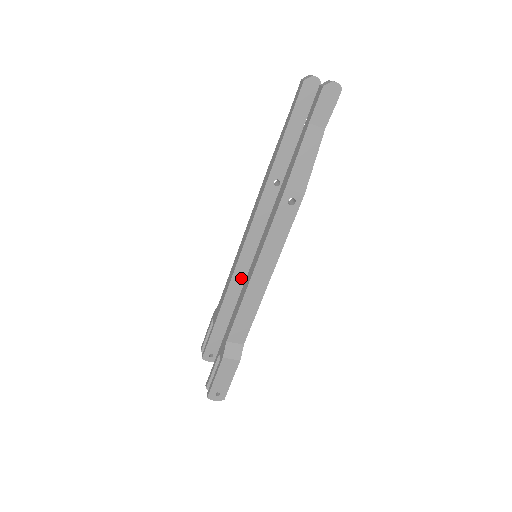
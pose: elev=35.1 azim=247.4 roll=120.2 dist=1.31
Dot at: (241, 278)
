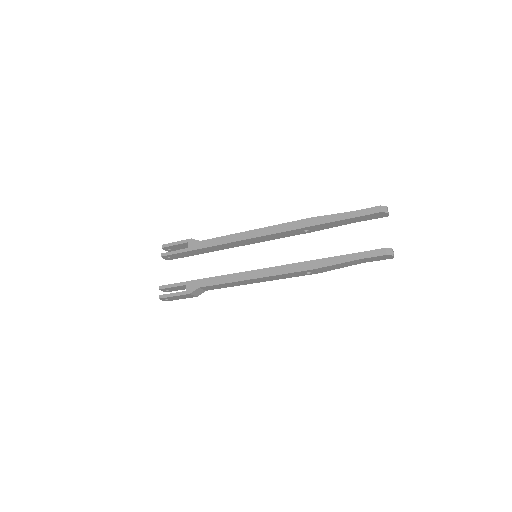
Dot at: (231, 245)
